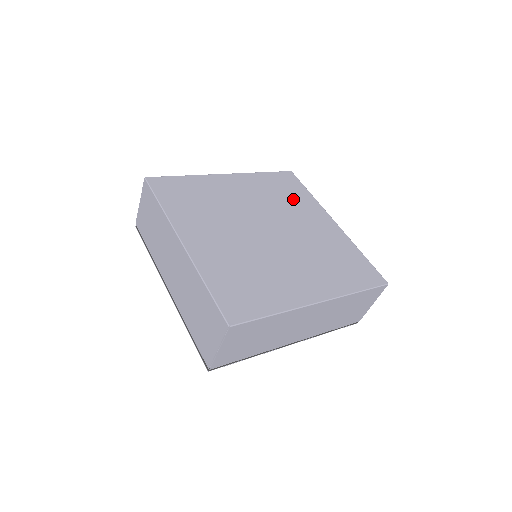
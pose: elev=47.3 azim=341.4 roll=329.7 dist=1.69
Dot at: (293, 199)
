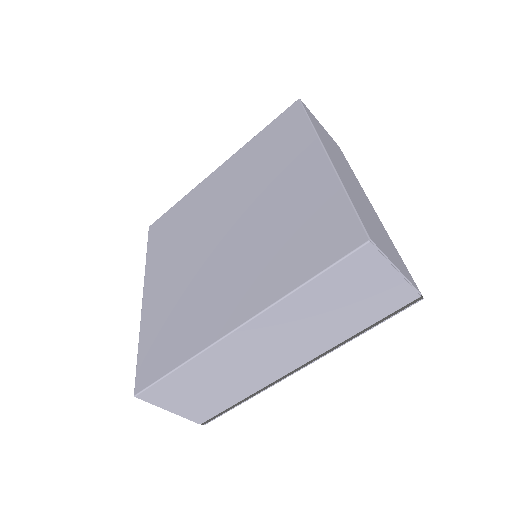
Dot at: (279, 152)
